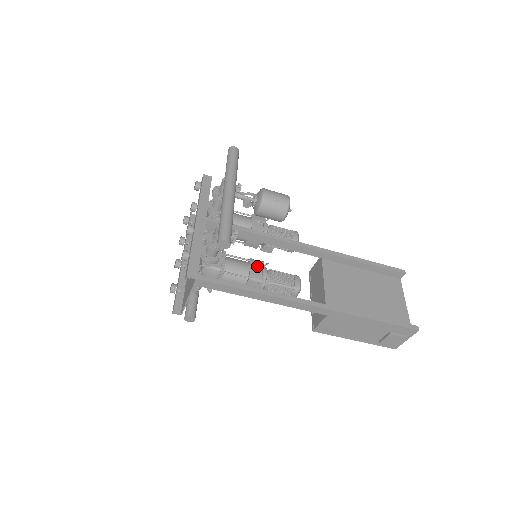
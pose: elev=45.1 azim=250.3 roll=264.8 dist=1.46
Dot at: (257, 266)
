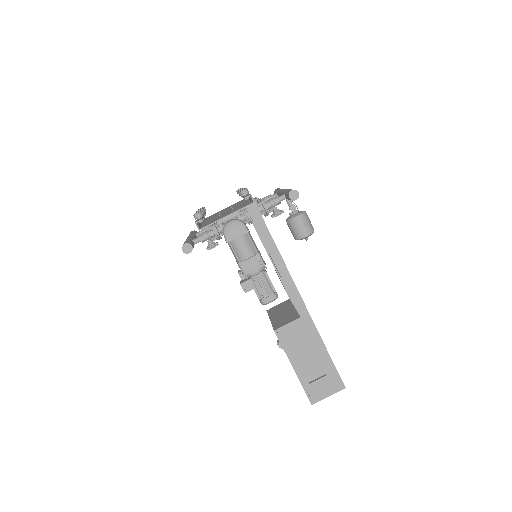
Dot at: occluded
